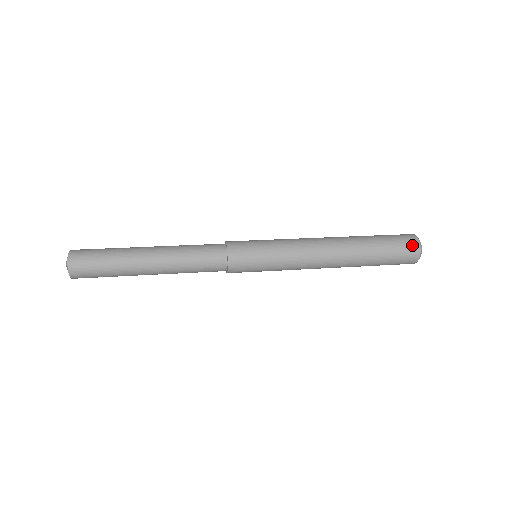
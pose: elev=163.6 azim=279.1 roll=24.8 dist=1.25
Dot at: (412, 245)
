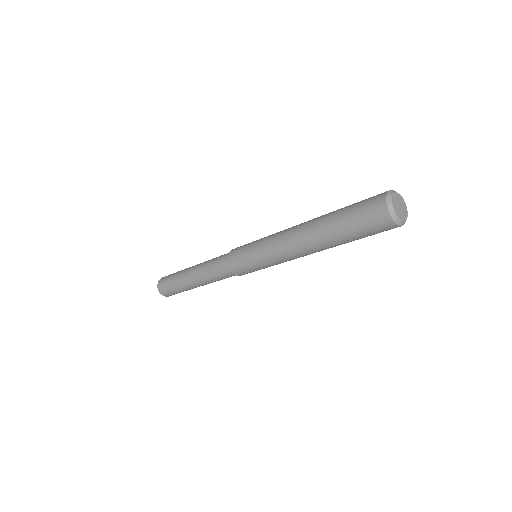
Dot at: (381, 194)
